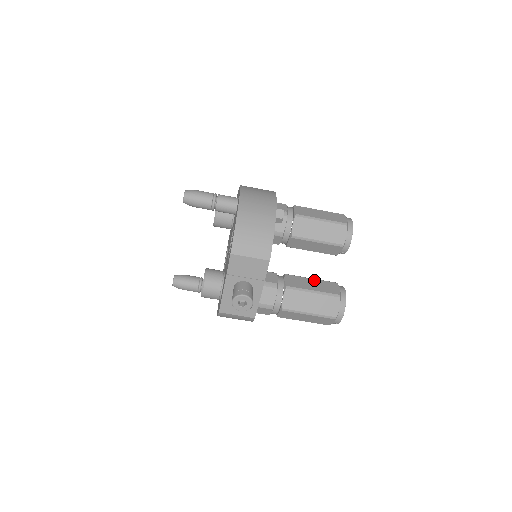
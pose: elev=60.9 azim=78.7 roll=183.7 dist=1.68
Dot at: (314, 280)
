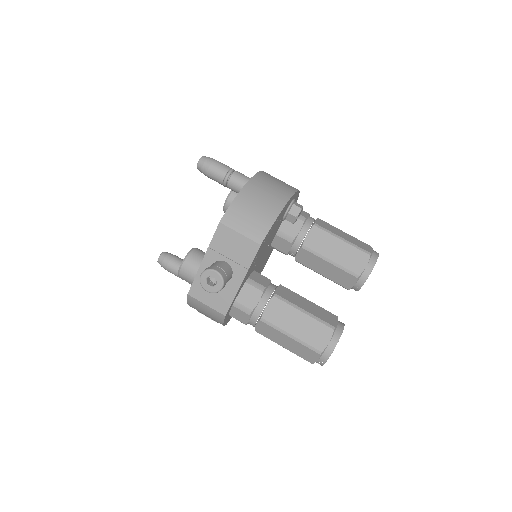
Dot at: (311, 303)
